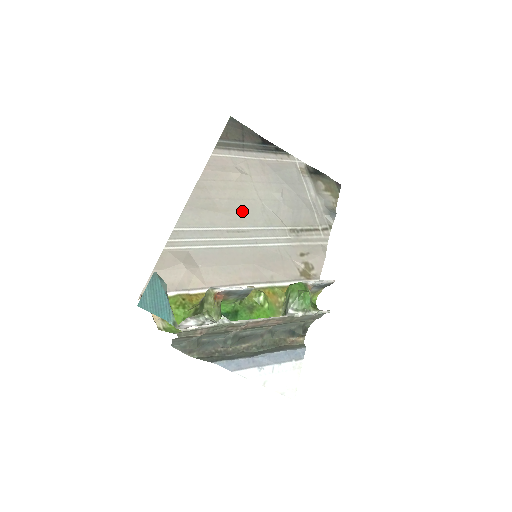
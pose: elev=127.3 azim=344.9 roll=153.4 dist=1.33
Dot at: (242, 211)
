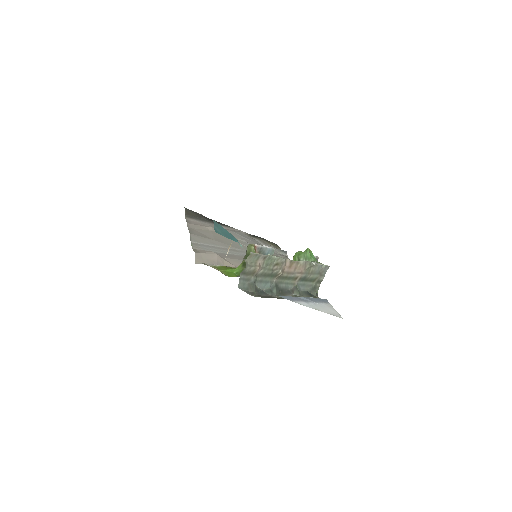
Dot at: (227, 242)
